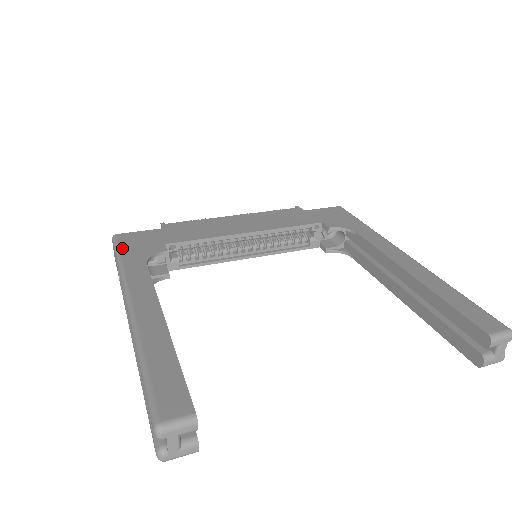
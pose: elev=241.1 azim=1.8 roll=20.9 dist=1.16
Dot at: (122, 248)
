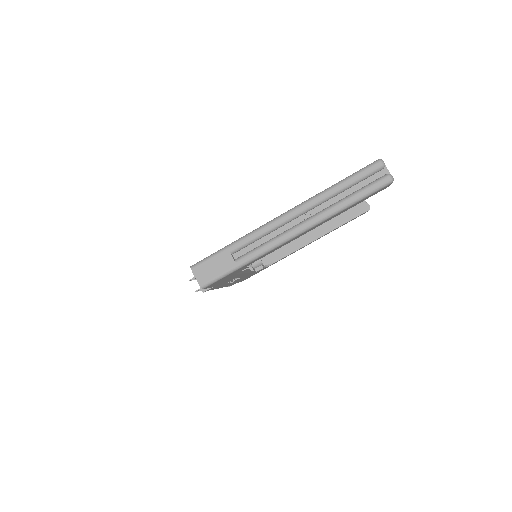
Dot at: (215, 253)
